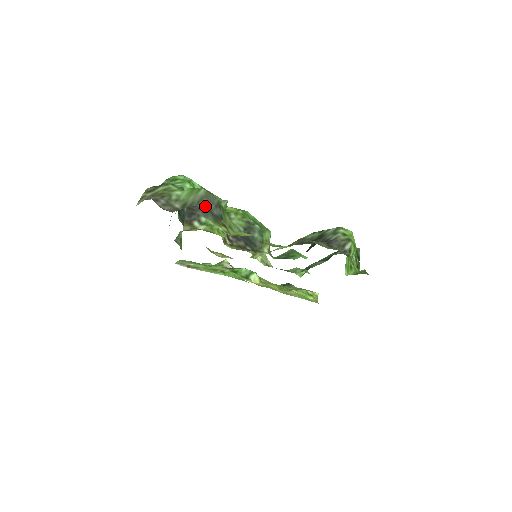
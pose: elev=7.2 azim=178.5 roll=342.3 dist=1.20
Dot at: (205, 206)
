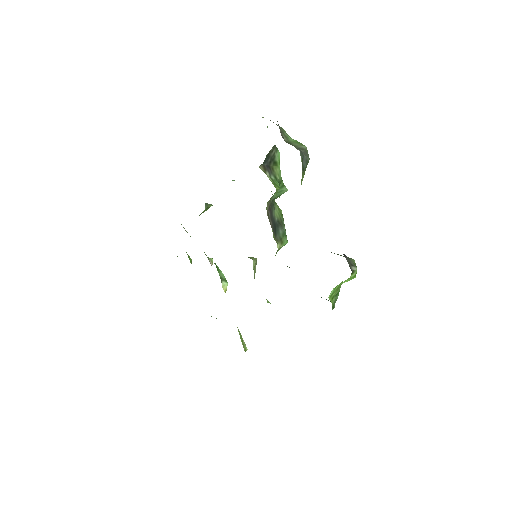
Dot at: (302, 153)
